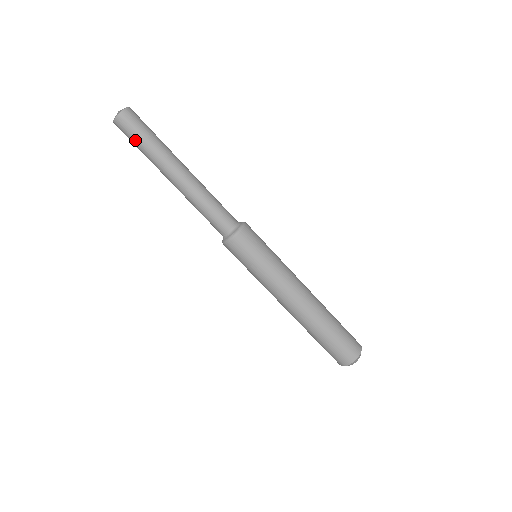
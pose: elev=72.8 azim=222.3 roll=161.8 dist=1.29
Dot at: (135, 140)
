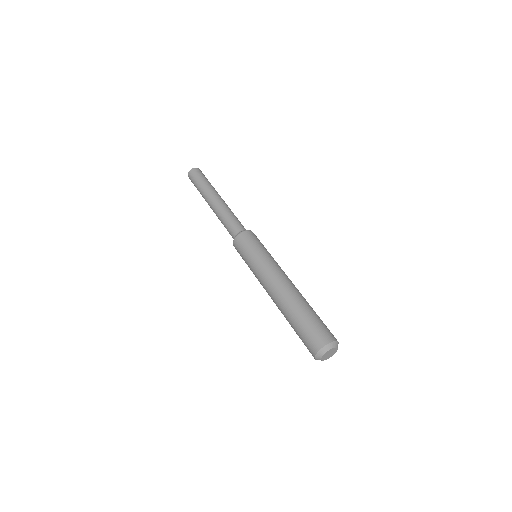
Dot at: (199, 179)
